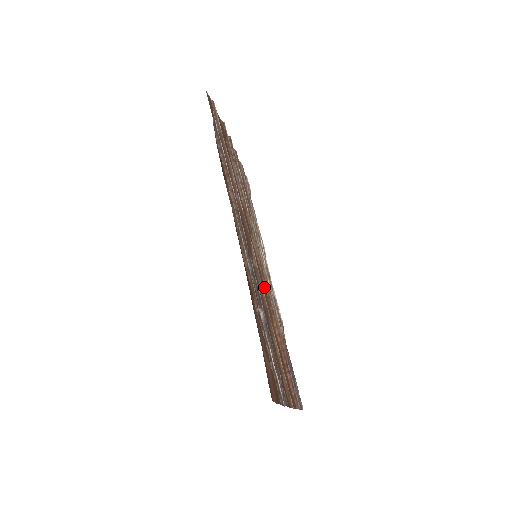
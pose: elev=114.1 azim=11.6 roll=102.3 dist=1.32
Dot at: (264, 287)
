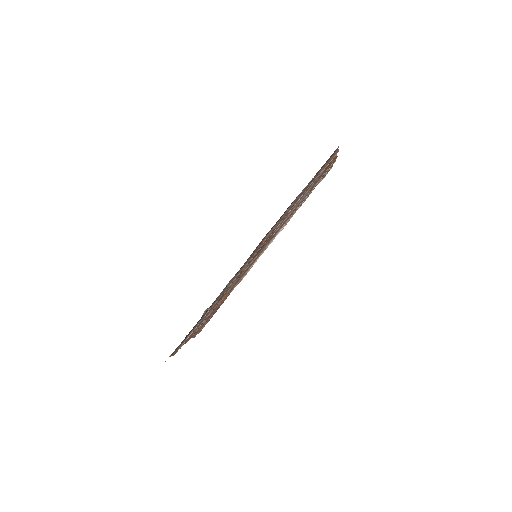
Dot at: (241, 275)
